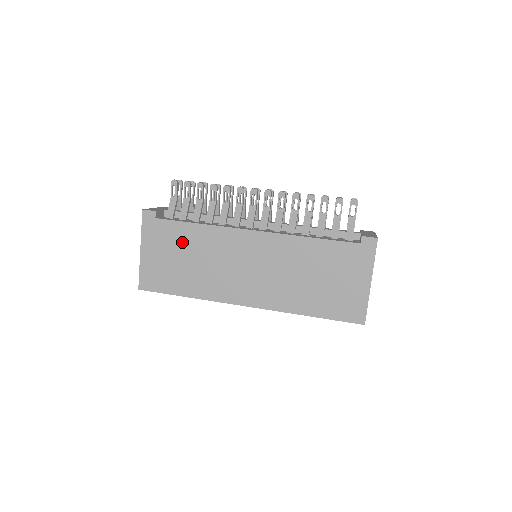
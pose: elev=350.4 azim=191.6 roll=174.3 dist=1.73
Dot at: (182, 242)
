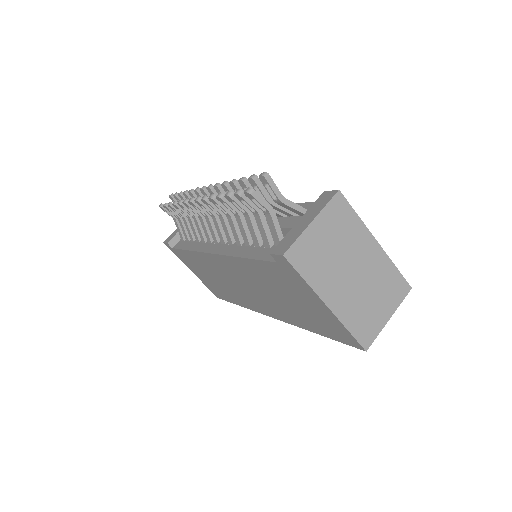
Dot at: (197, 265)
